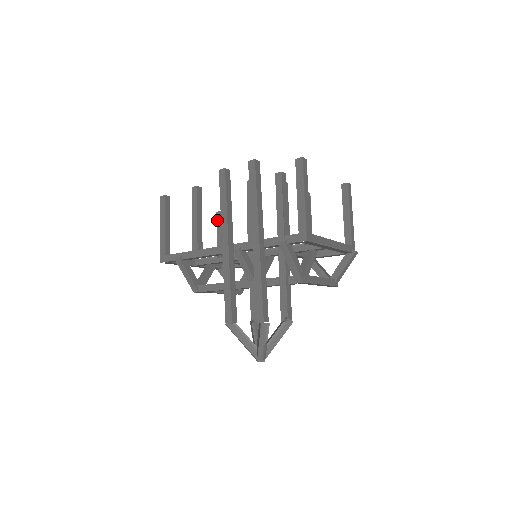
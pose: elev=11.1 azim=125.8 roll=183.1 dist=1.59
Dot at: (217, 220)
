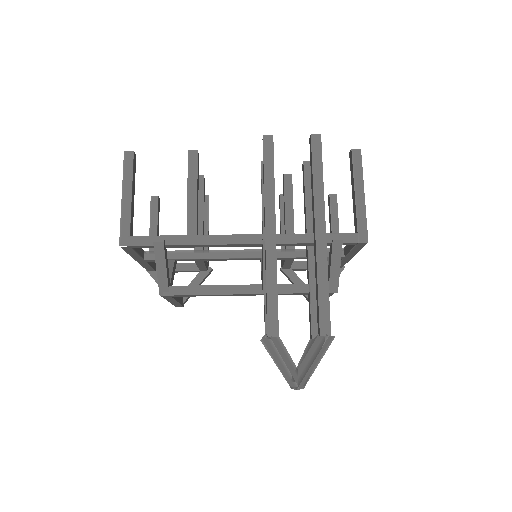
Dot at: (151, 206)
